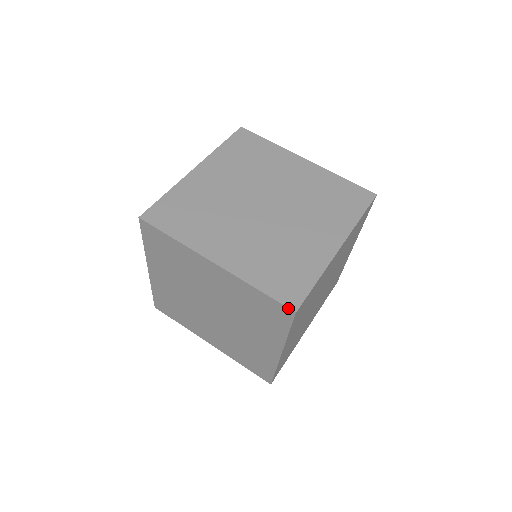
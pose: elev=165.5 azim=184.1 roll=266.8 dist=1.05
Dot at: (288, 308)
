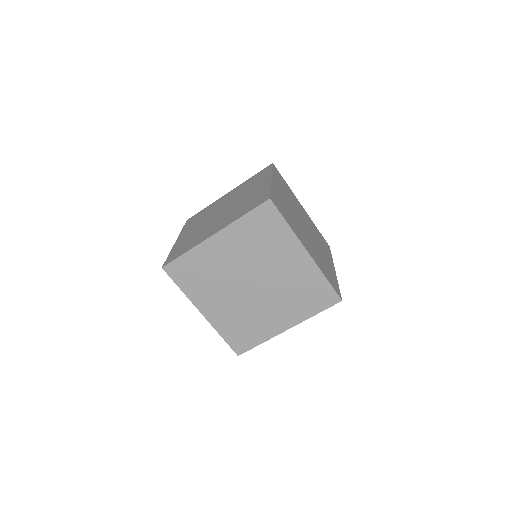
Dot at: (265, 202)
